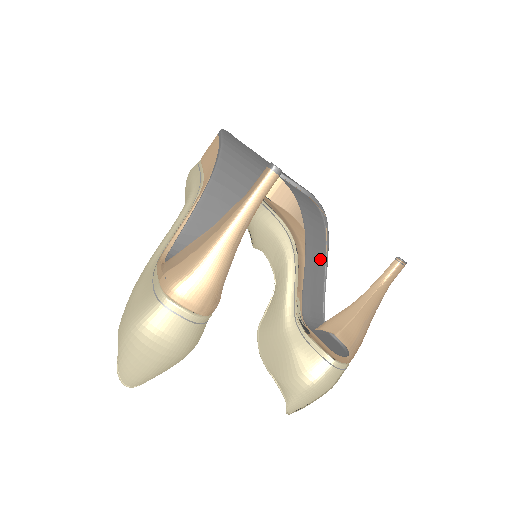
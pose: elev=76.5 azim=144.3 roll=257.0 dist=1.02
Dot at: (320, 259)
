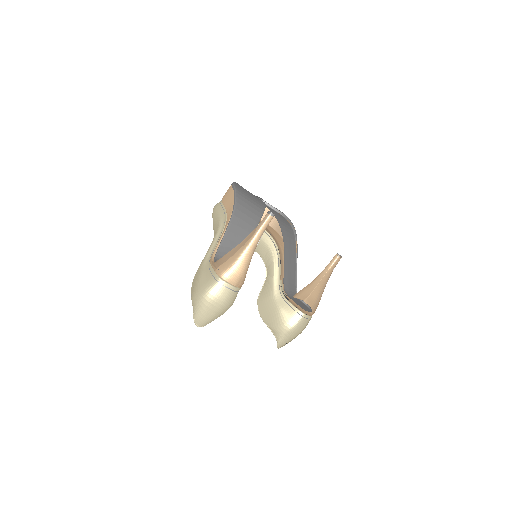
Dot at: (293, 256)
